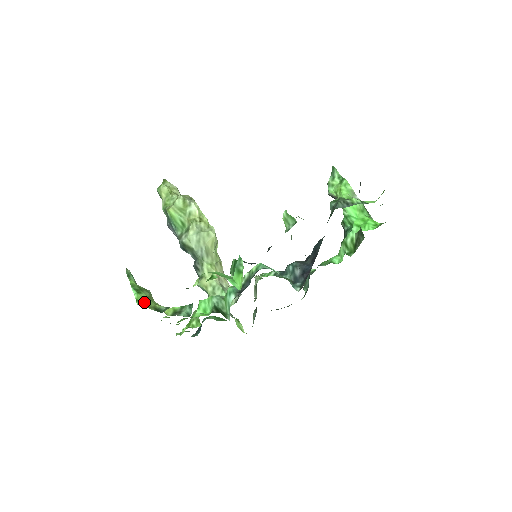
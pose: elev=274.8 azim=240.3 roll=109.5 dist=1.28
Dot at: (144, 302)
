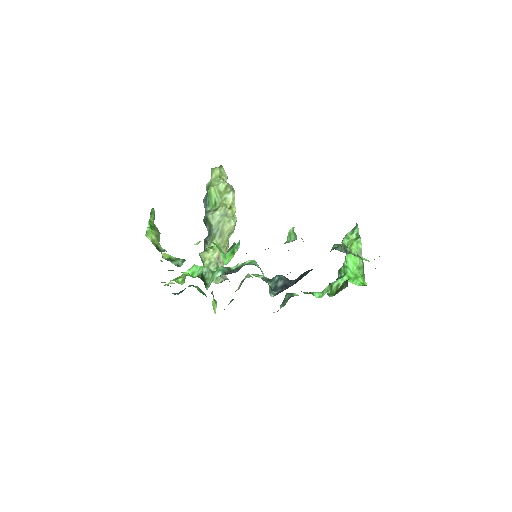
Dot at: (151, 237)
